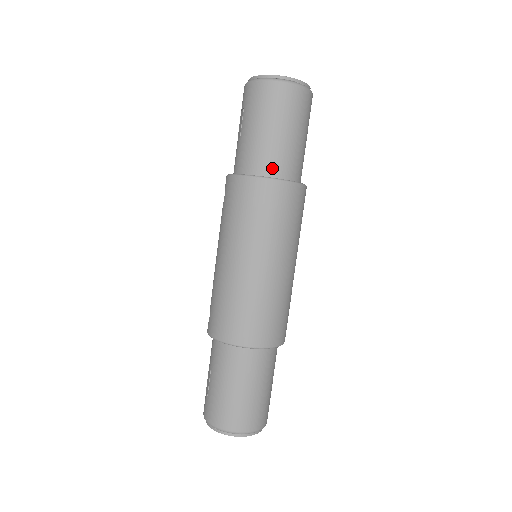
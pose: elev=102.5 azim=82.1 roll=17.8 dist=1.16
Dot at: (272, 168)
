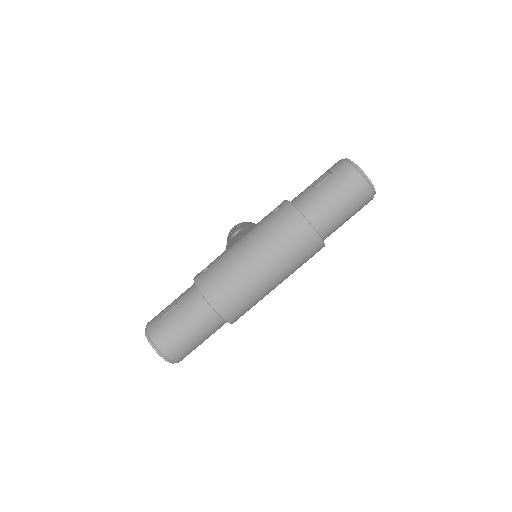
Dot at: (319, 223)
